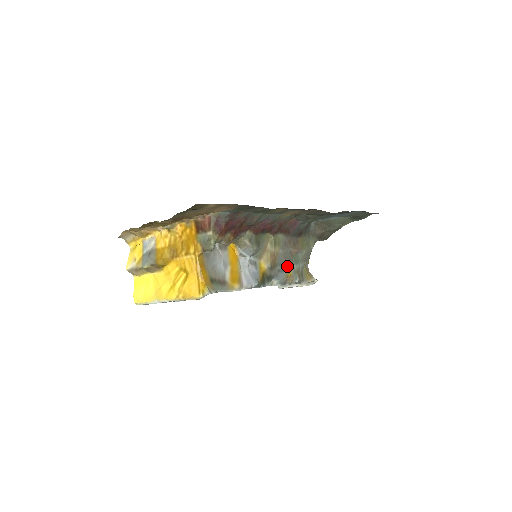
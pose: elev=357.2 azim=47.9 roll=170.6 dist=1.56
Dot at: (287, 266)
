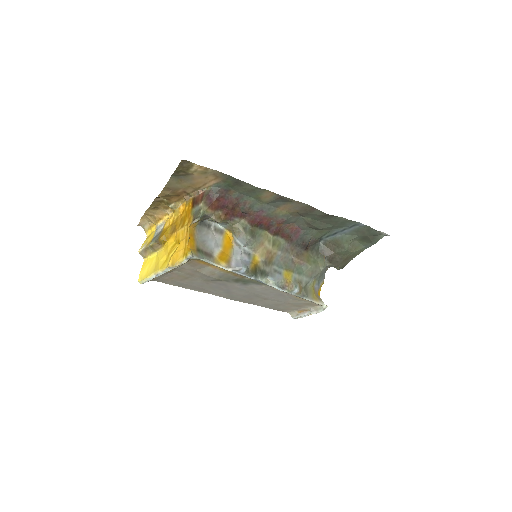
Dot at: (286, 271)
